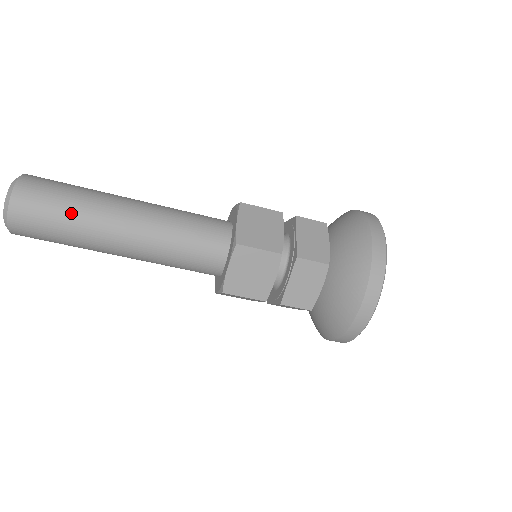
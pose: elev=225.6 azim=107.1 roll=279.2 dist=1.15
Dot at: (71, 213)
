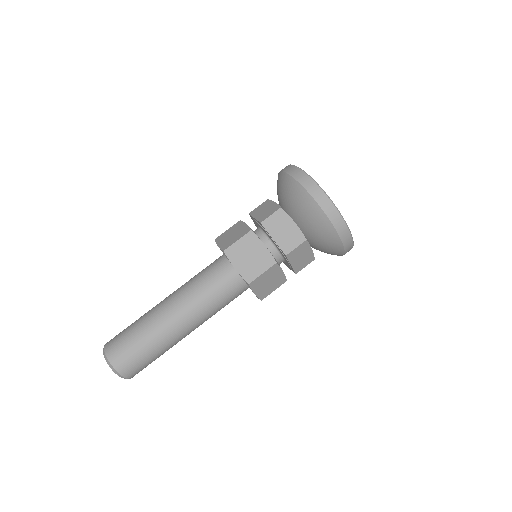
Dot at: occluded
